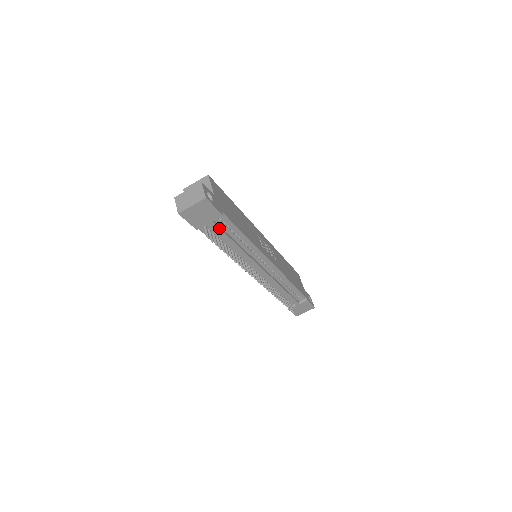
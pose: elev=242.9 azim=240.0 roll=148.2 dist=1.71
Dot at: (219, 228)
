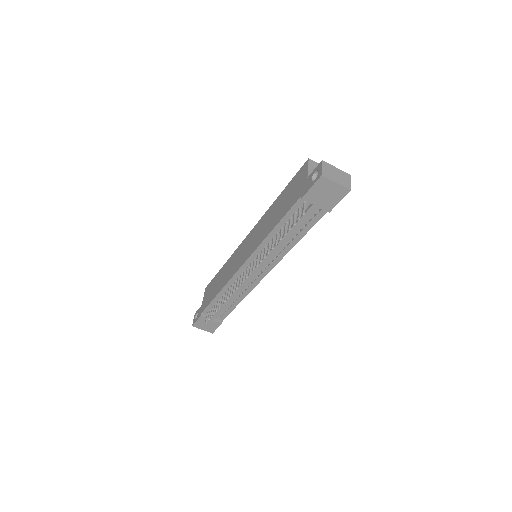
Dot at: (309, 216)
